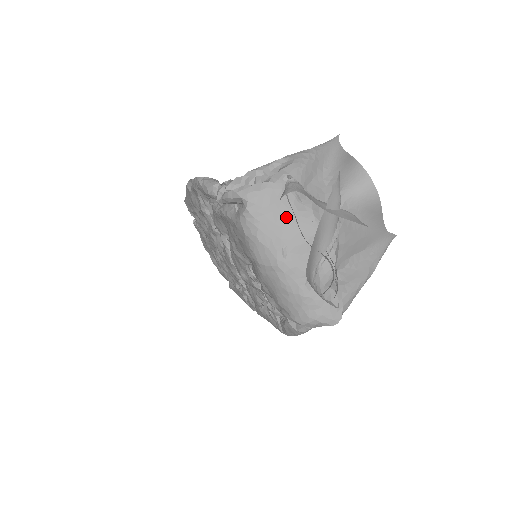
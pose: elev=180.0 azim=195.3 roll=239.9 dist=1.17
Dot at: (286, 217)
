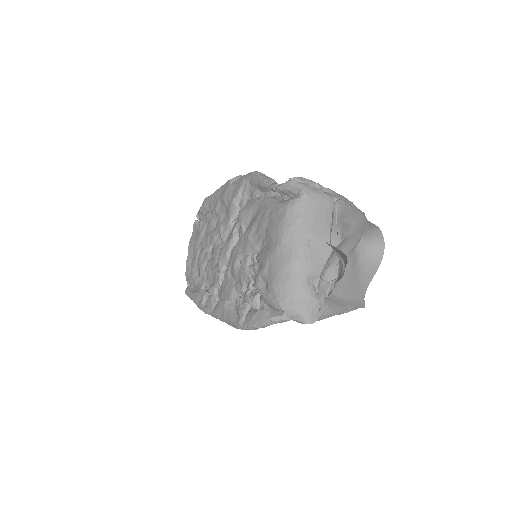
Dot at: (323, 222)
